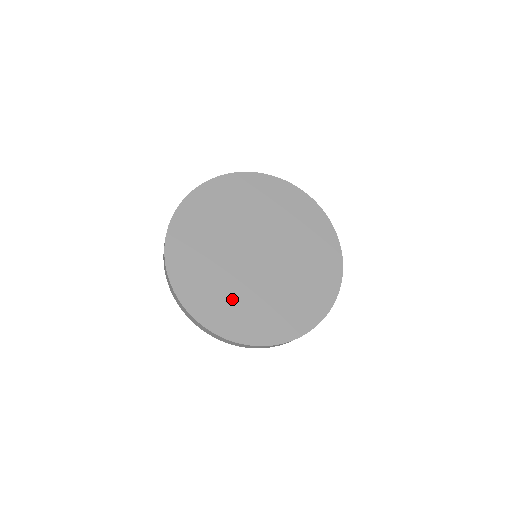
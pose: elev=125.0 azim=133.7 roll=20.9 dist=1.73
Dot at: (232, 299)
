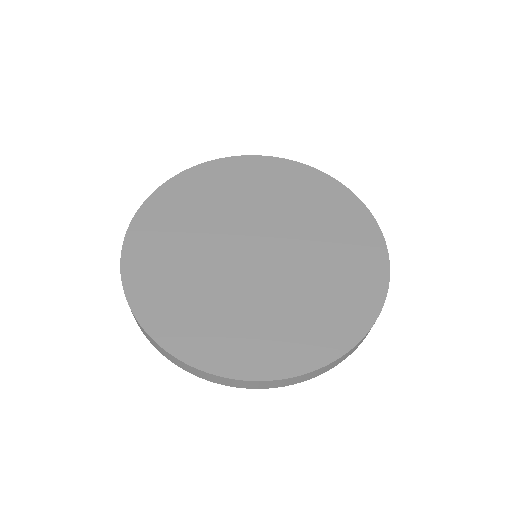
Dot at: (177, 265)
